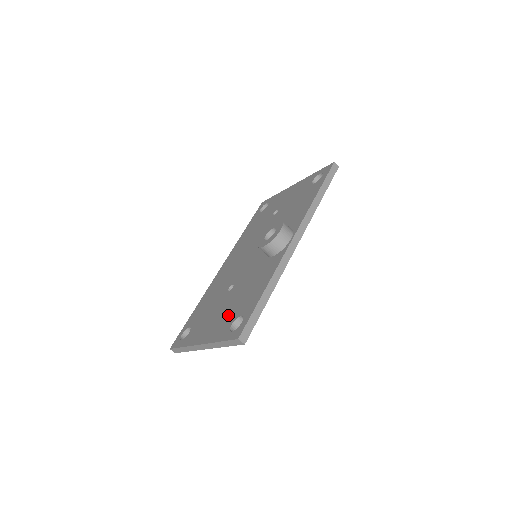
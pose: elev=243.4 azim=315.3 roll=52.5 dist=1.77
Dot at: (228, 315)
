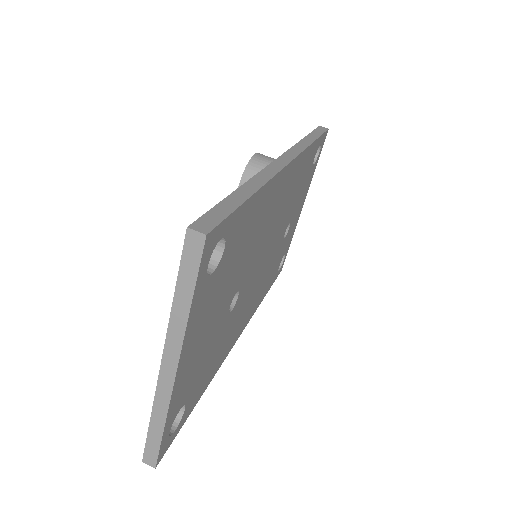
Dot at: occluded
